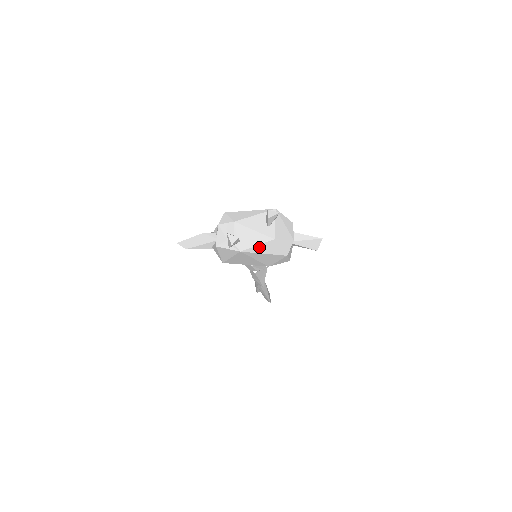
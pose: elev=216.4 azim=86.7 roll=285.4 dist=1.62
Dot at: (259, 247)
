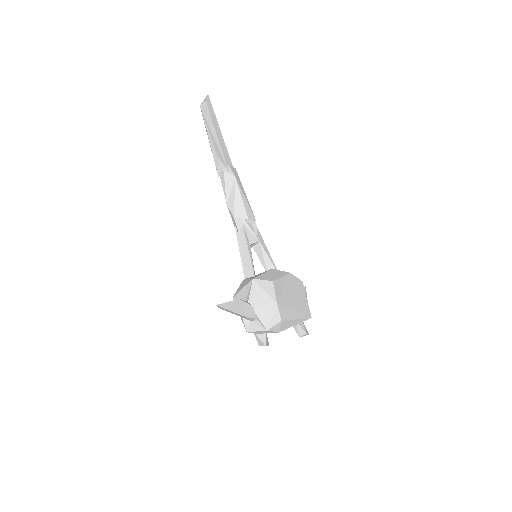
Dot at: occluded
